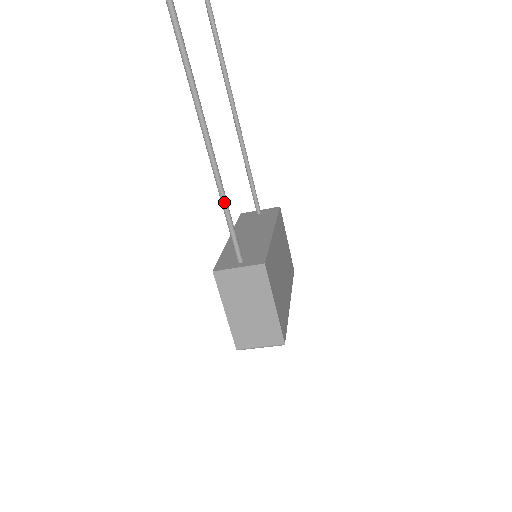
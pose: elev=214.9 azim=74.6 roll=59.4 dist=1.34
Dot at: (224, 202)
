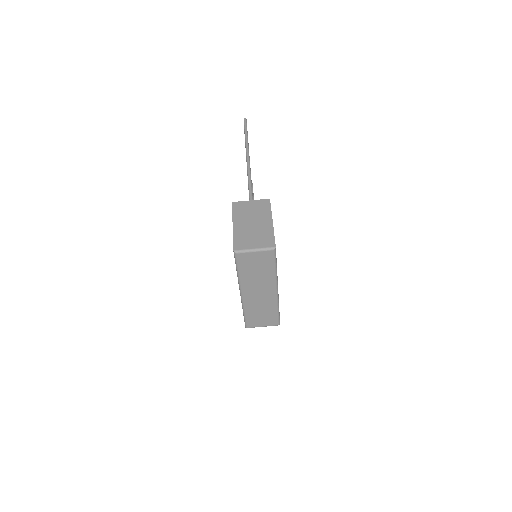
Dot at: (250, 179)
